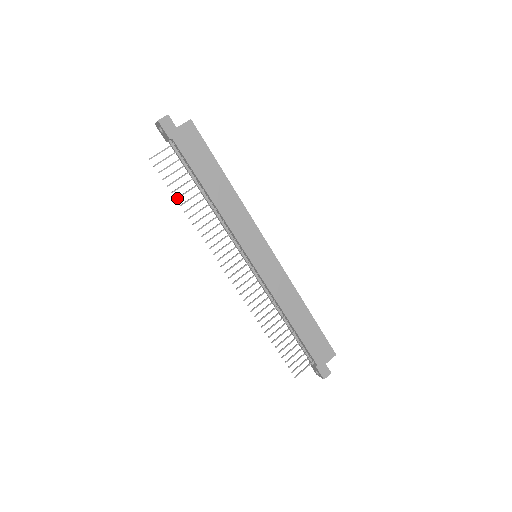
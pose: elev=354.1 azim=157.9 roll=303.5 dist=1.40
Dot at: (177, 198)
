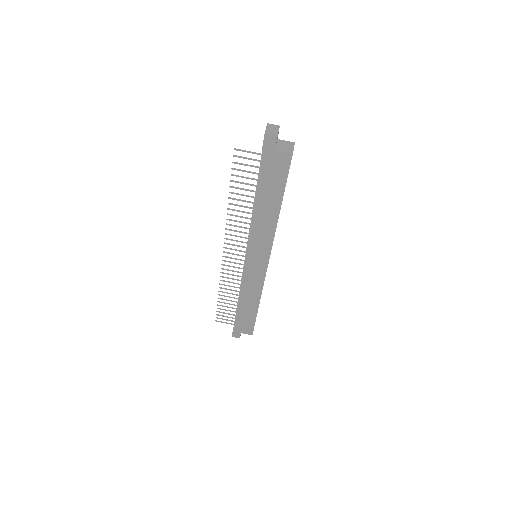
Dot at: (231, 187)
